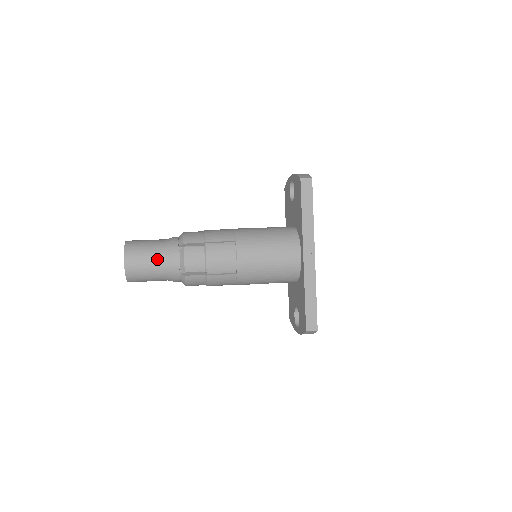
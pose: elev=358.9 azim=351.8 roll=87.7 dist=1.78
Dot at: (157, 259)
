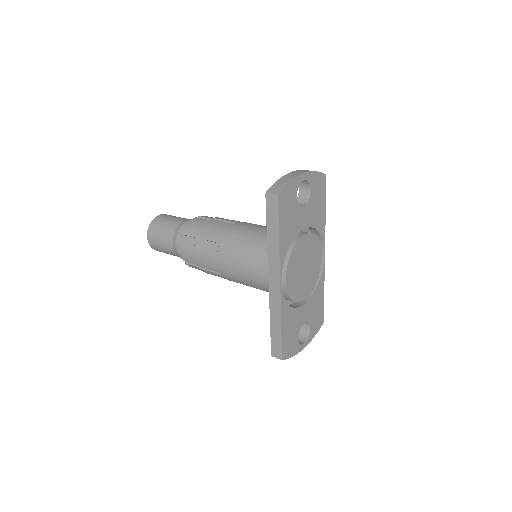
Dot at: (167, 242)
